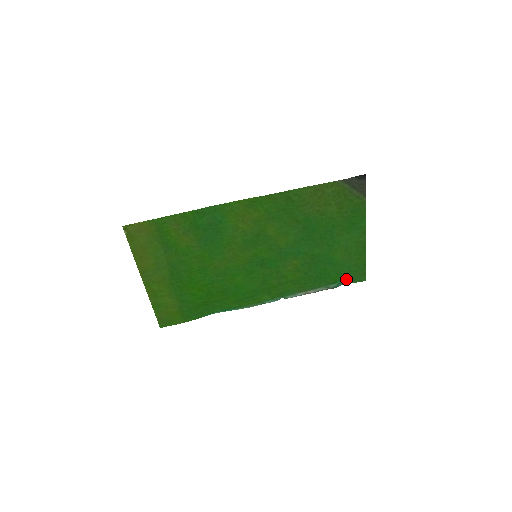
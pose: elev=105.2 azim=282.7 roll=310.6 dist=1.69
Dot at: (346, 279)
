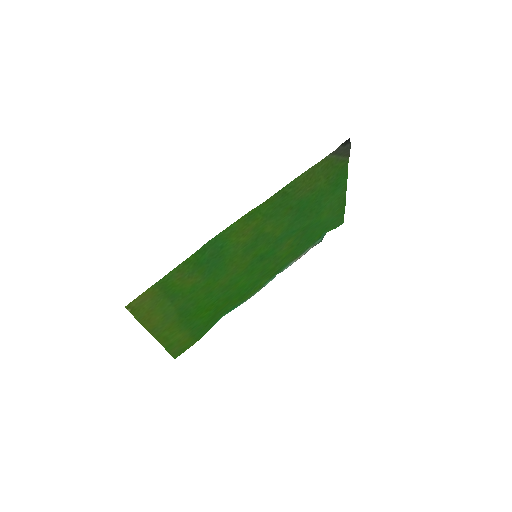
Dot at: (328, 229)
